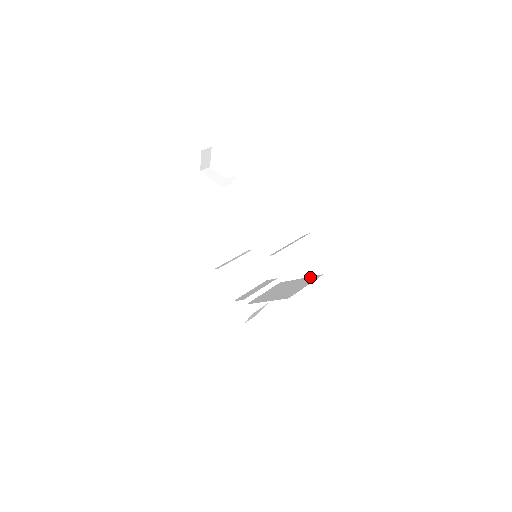
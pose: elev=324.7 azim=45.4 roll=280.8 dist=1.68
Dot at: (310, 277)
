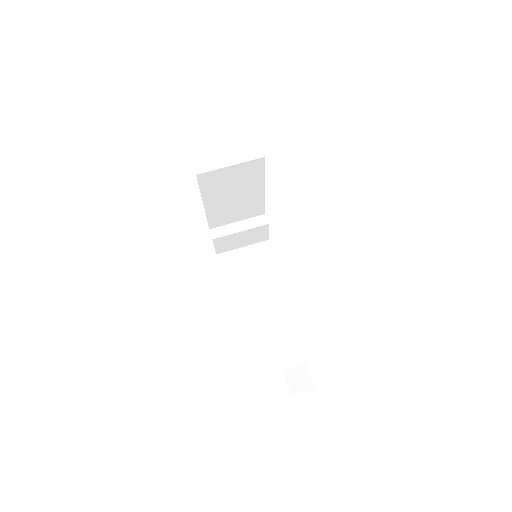
Dot at: occluded
